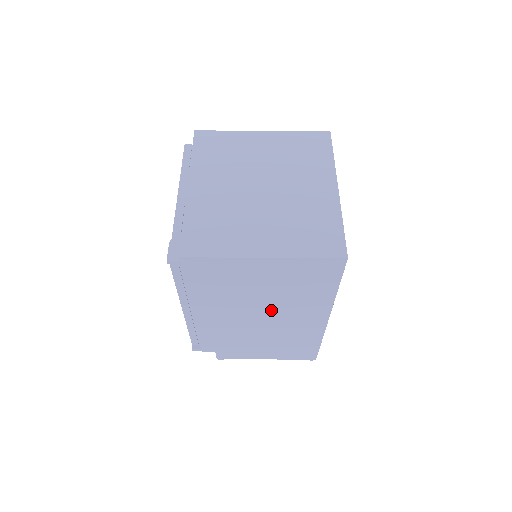
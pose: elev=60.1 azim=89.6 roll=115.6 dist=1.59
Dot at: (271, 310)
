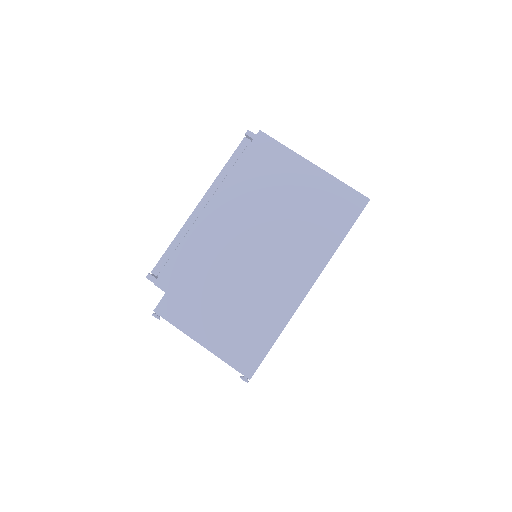
Dot at: (273, 241)
